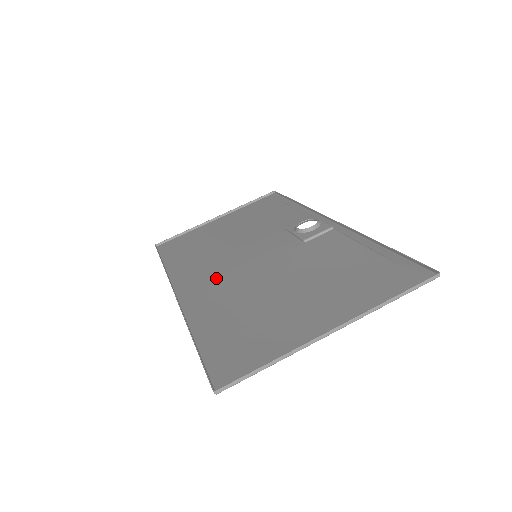
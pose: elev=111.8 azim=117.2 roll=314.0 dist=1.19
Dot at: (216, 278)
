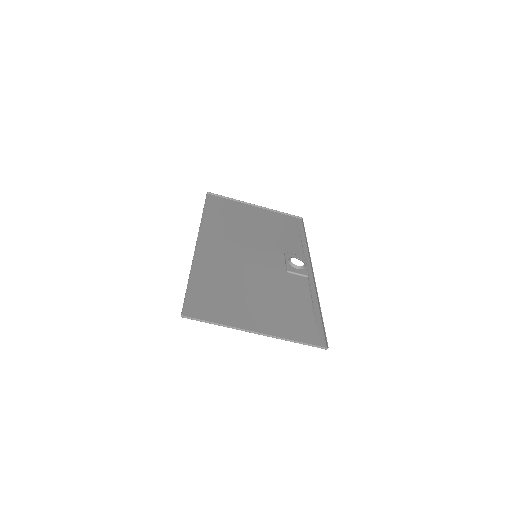
Dot at: (225, 251)
